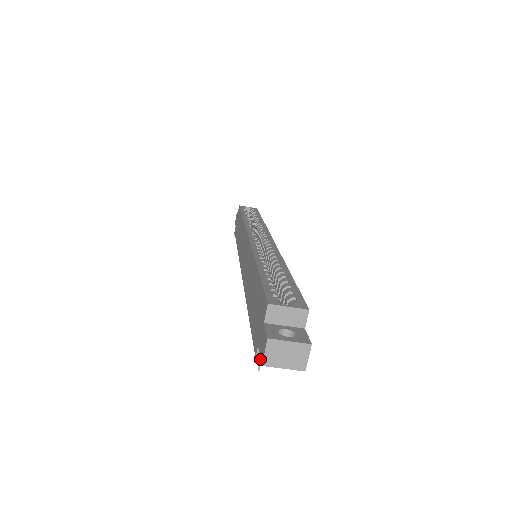
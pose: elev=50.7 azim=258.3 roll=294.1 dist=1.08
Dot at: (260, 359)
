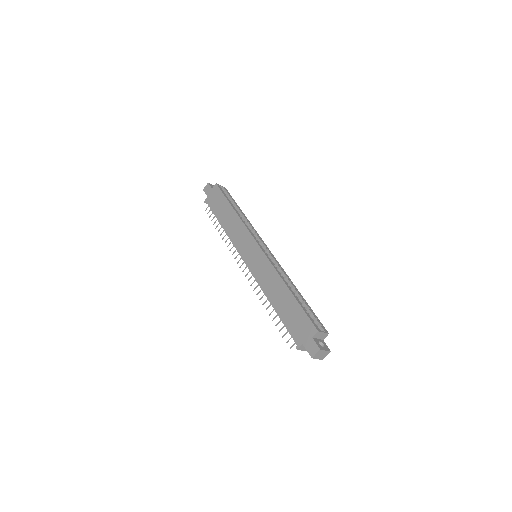
Dot at: (300, 348)
